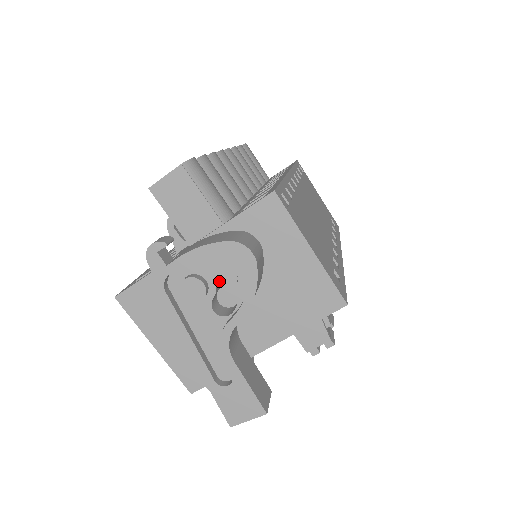
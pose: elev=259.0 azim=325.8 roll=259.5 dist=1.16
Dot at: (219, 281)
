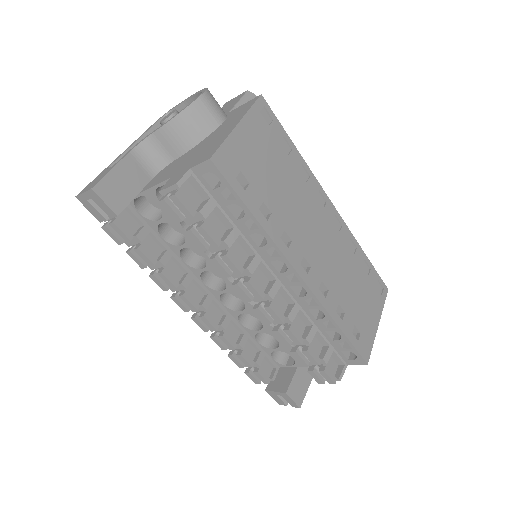
Dot at: occluded
